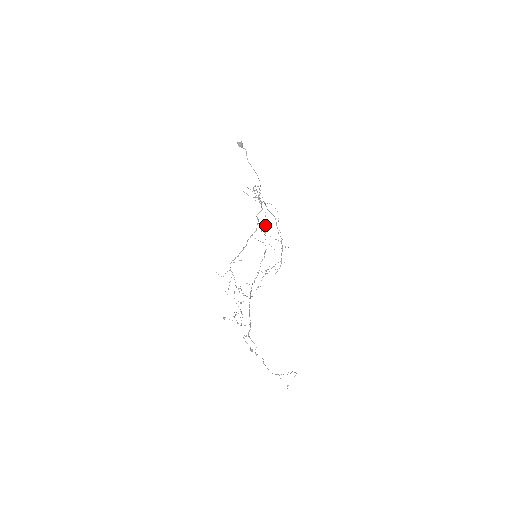
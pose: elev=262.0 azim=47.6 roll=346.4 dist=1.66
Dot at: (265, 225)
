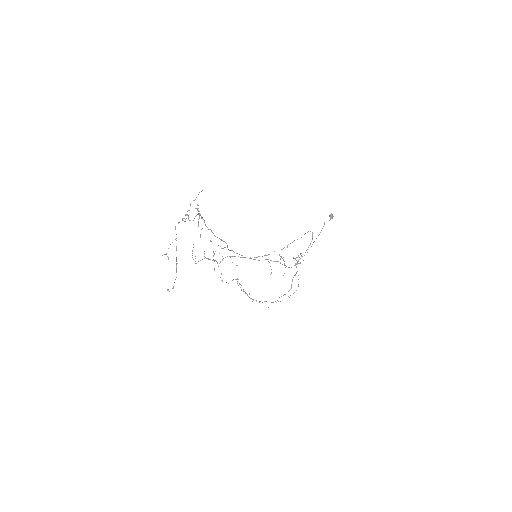
Dot at: (290, 243)
